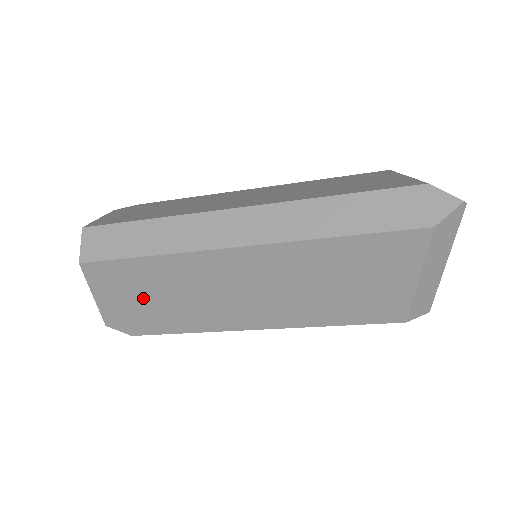
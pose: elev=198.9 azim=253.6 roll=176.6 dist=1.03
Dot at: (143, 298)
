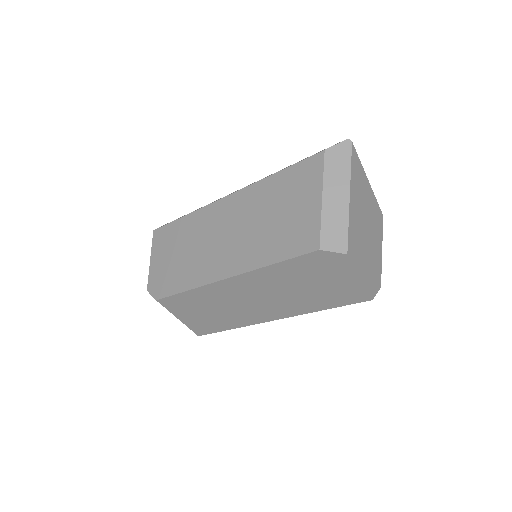
Dot at: (172, 256)
